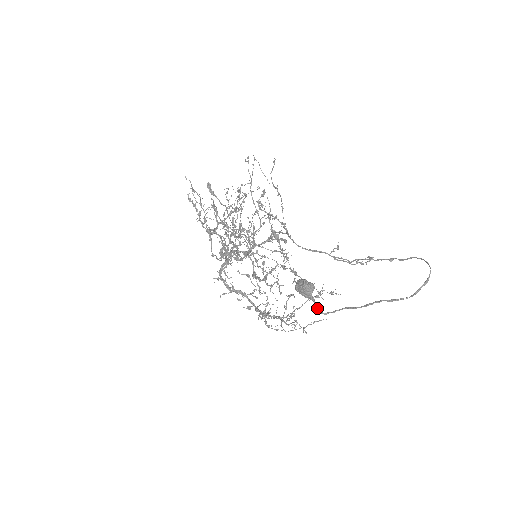
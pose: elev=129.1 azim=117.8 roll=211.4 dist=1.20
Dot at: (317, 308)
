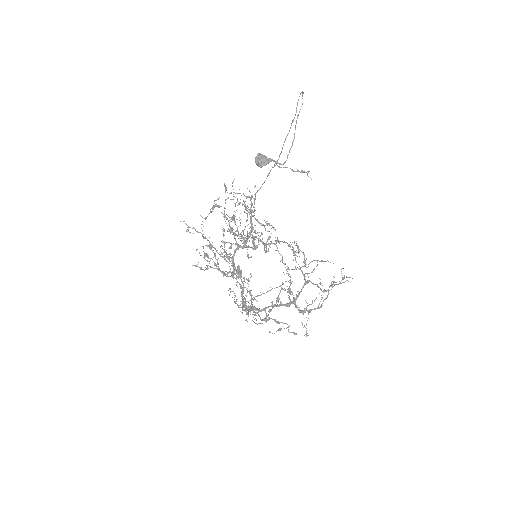
Dot at: (277, 163)
